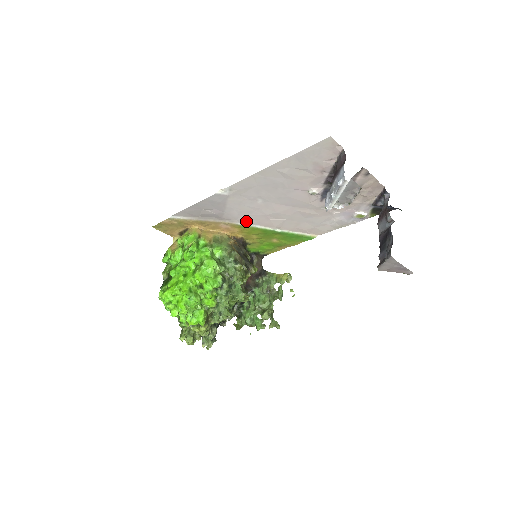
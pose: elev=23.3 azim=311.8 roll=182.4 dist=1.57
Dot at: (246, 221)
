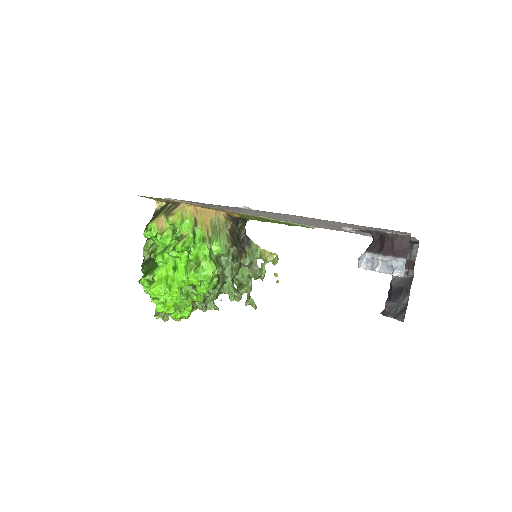
Dot at: (253, 214)
